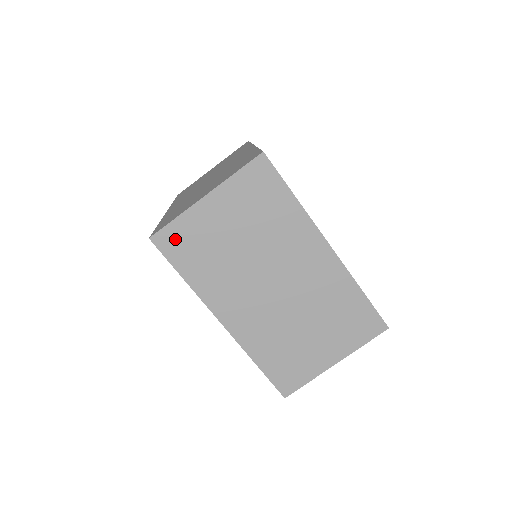
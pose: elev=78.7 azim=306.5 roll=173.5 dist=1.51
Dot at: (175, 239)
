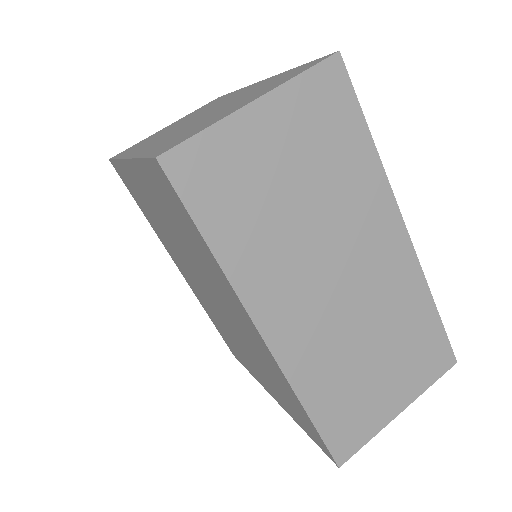
Dot at: occluded
